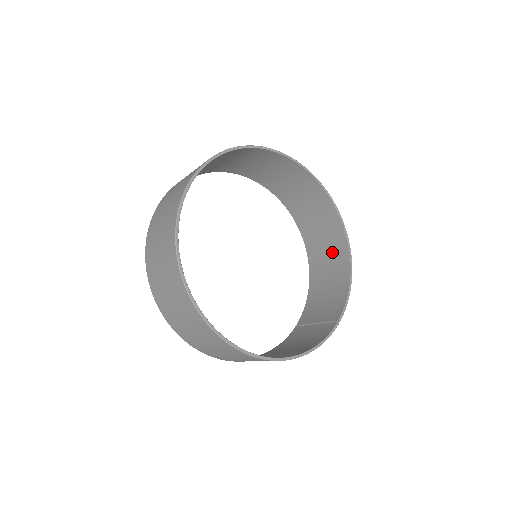
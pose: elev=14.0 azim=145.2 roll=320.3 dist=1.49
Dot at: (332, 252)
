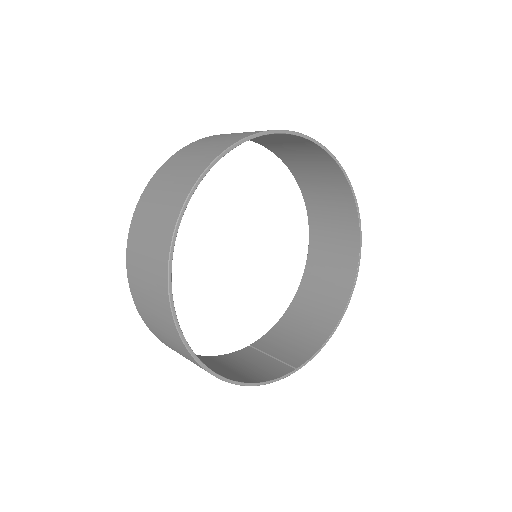
Dot at: (328, 296)
